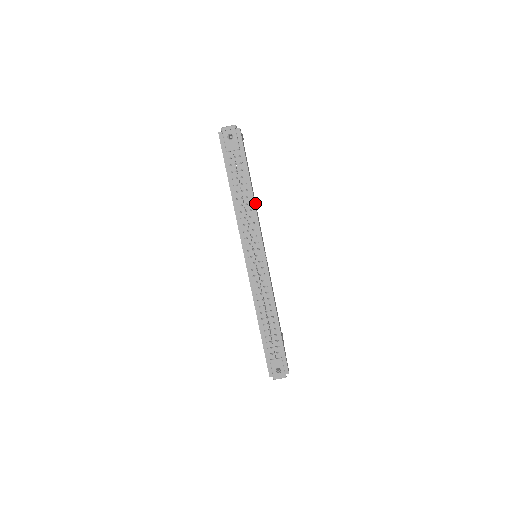
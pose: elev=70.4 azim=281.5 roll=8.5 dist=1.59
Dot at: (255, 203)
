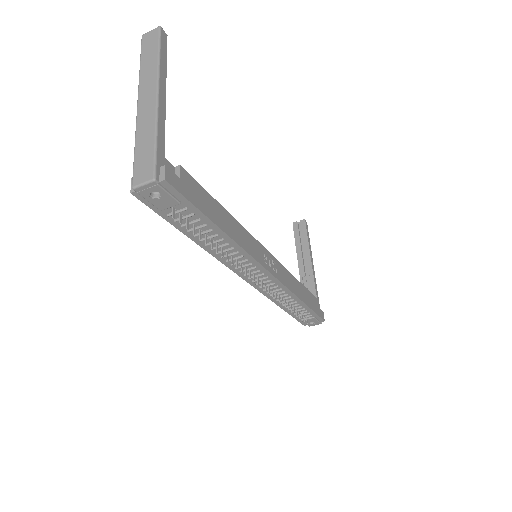
Dot at: (234, 227)
